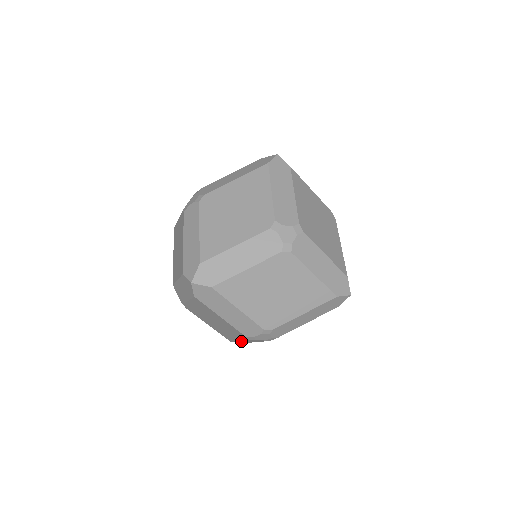
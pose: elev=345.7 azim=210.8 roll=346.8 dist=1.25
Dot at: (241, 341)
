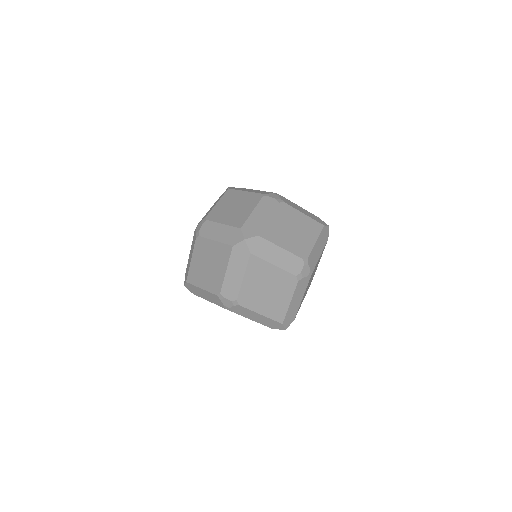
Dot at: (290, 309)
